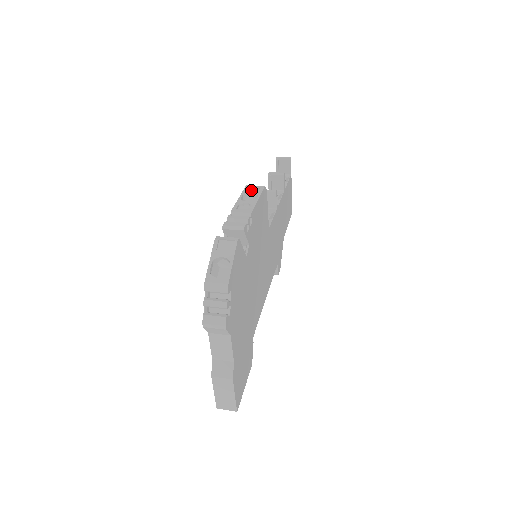
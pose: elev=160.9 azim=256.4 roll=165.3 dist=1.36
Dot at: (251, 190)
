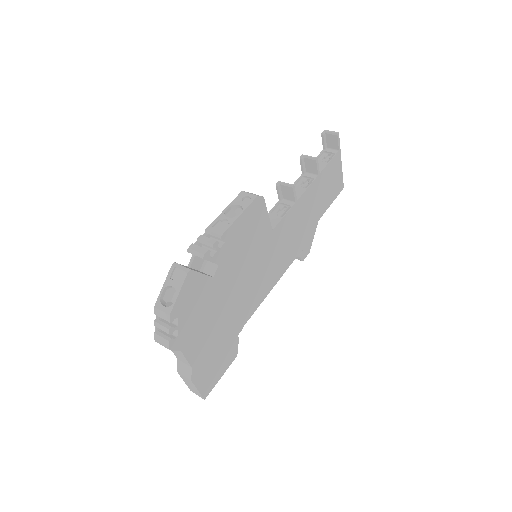
Dot at: (241, 200)
